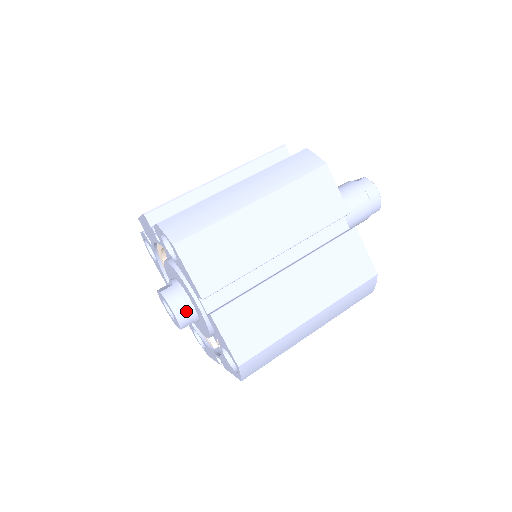
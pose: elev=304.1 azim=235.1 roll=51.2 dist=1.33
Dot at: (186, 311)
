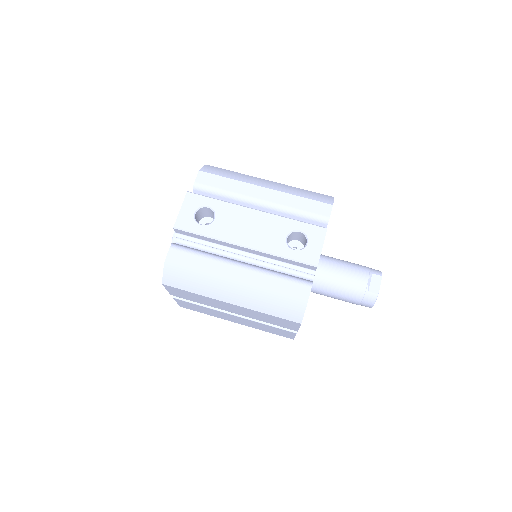
Dot at: occluded
